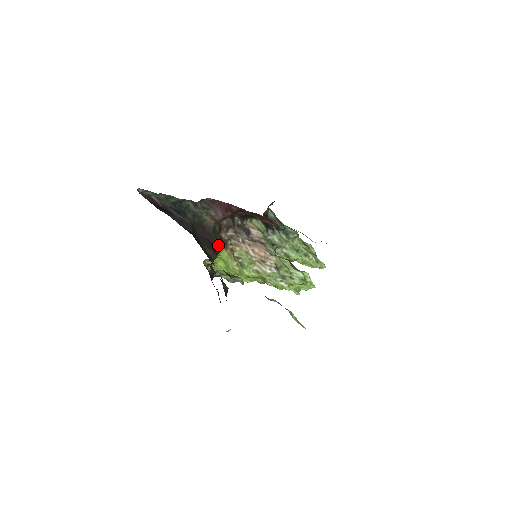
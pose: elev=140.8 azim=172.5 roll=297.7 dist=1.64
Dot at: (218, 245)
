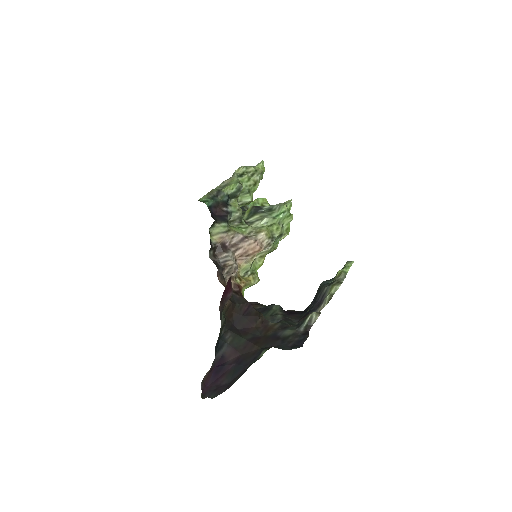
Dot at: (245, 302)
